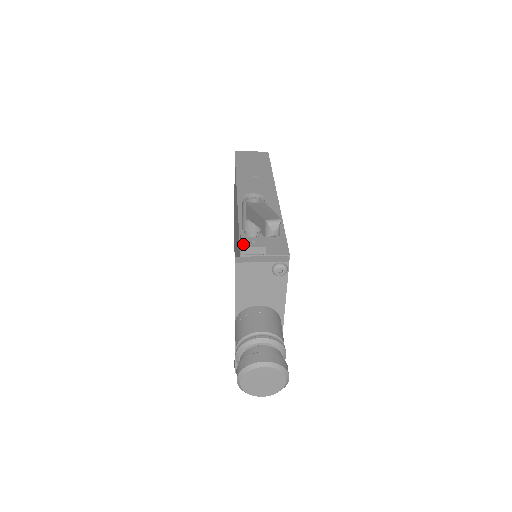
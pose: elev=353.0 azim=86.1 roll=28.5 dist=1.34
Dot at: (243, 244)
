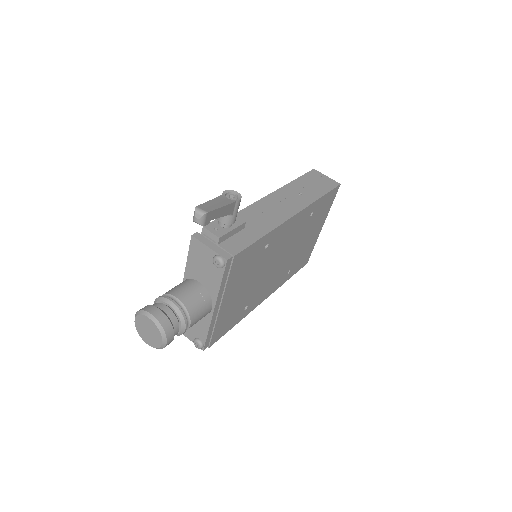
Dot at: (207, 226)
